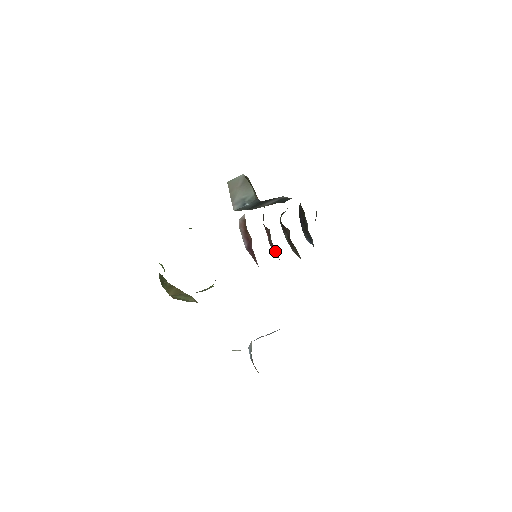
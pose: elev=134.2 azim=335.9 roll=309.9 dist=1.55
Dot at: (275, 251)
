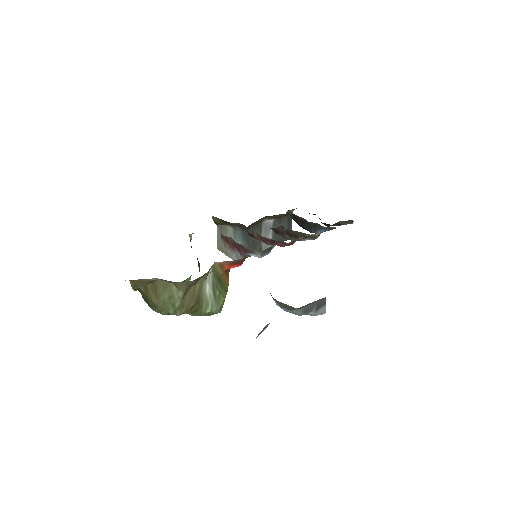
Dot at: (269, 239)
